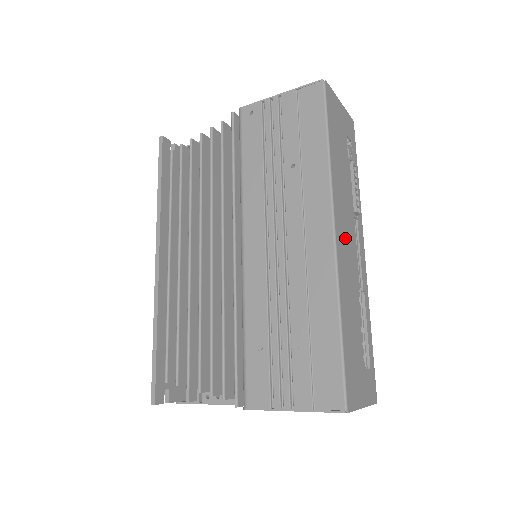
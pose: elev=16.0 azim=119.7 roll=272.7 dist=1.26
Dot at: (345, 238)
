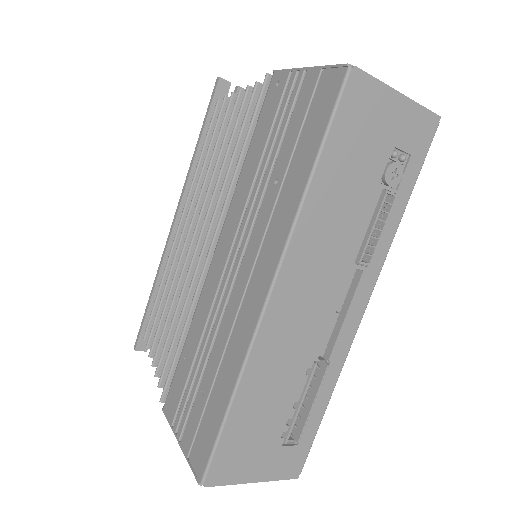
Dot at: (302, 299)
